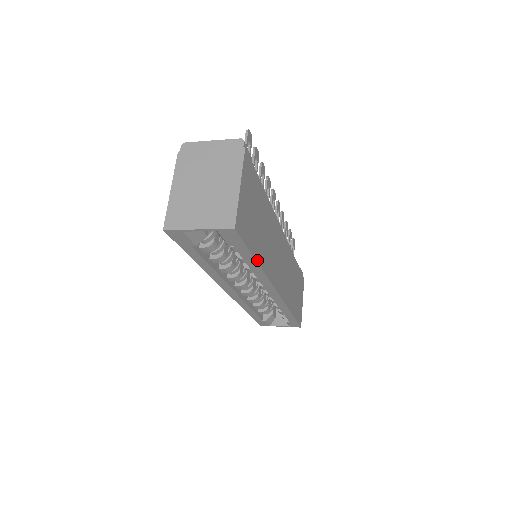
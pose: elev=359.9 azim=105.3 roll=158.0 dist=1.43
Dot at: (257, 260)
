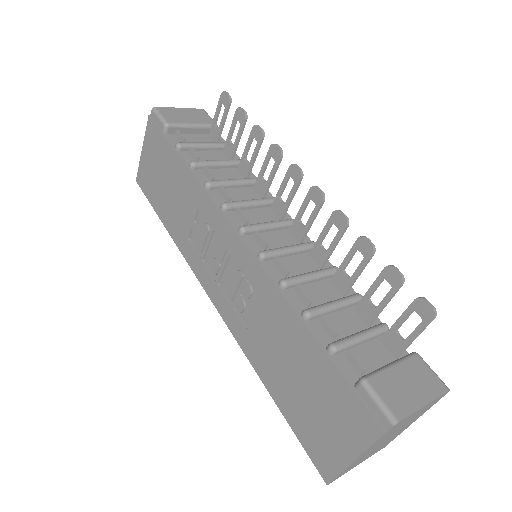
Dot at: occluded
